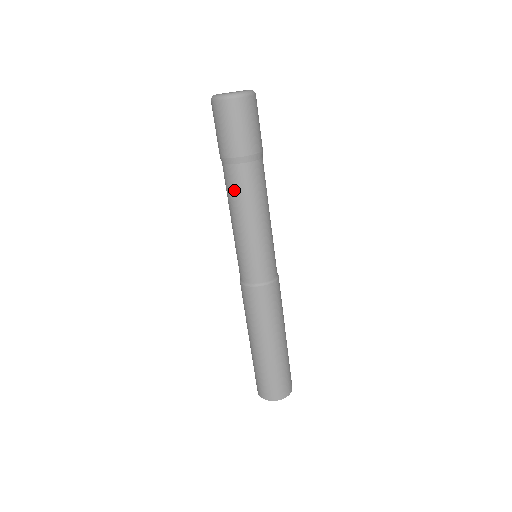
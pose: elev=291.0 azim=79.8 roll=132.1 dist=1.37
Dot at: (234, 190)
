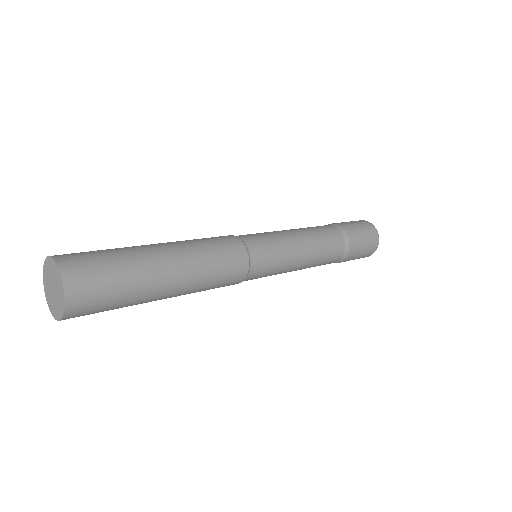
Dot at: occluded
